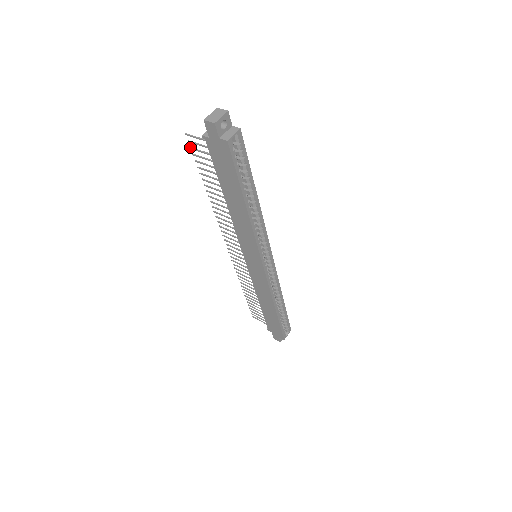
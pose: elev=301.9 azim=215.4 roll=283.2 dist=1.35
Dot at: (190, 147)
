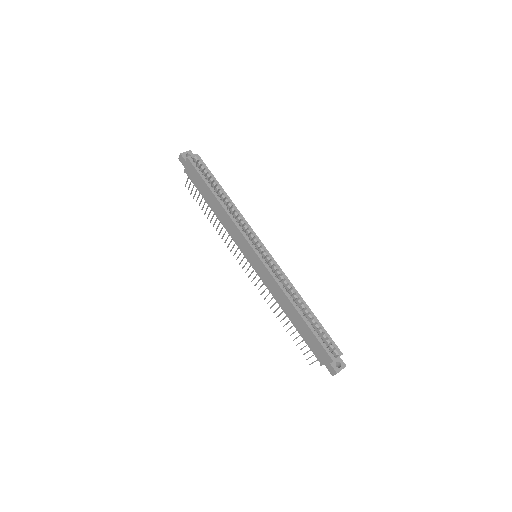
Dot at: (190, 194)
